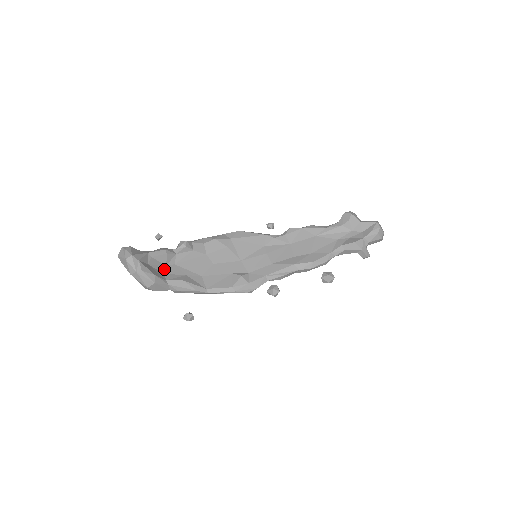
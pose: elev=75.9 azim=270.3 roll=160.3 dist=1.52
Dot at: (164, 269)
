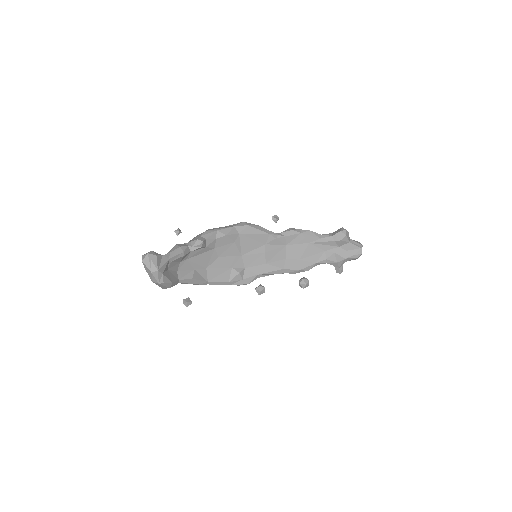
Dot at: (178, 267)
